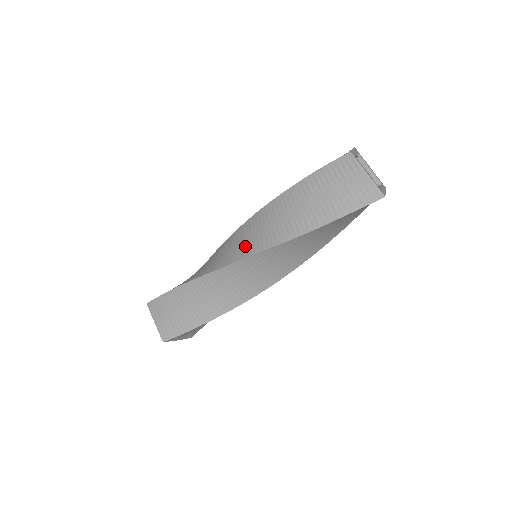
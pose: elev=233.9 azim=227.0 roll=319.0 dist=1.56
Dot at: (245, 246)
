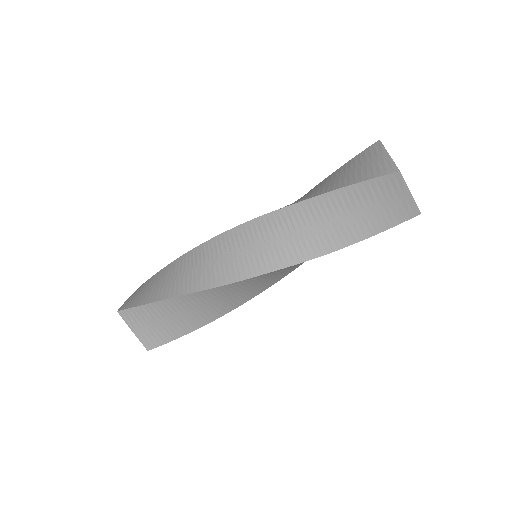
Dot at: (255, 258)
